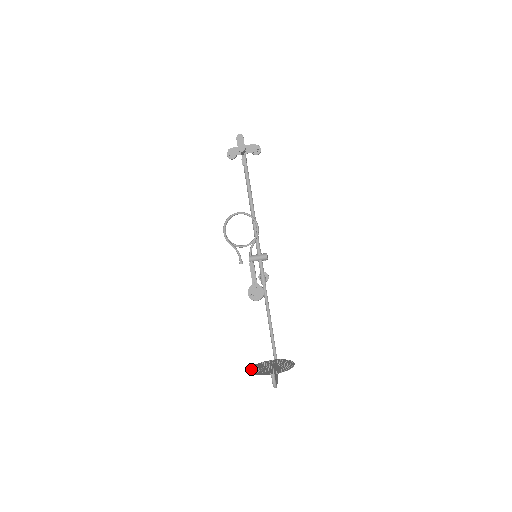
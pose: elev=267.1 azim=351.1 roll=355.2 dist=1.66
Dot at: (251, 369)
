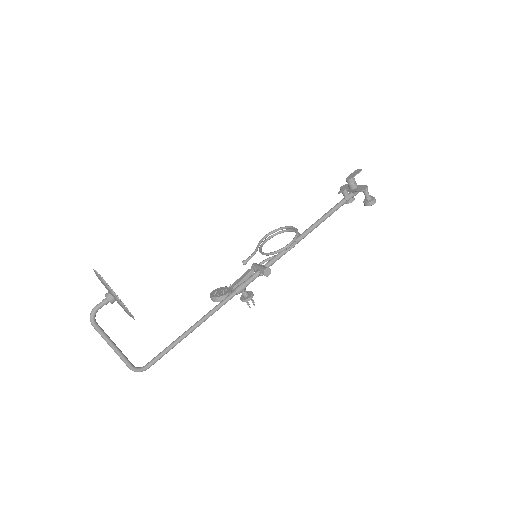
Dot at: occluded
